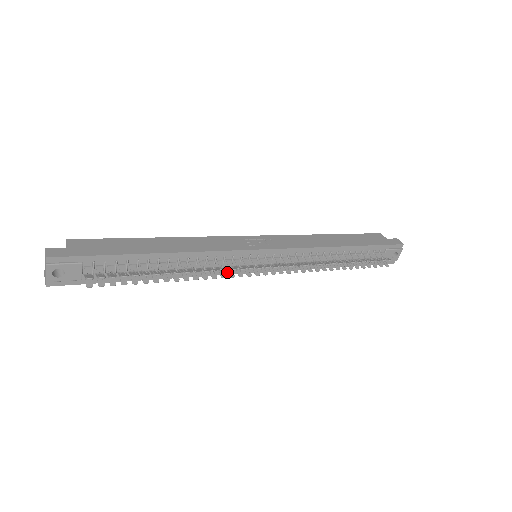
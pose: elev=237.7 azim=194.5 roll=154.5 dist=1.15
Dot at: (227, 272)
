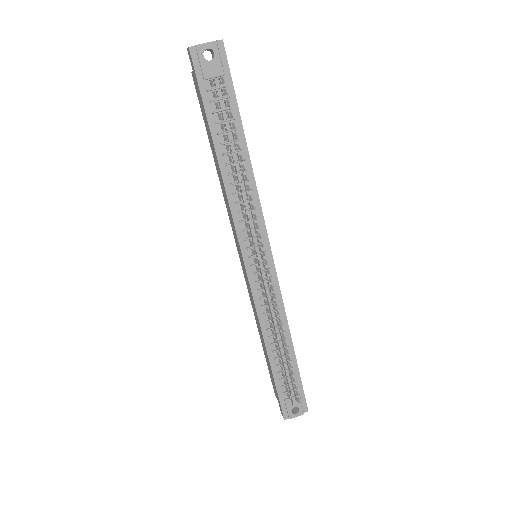
Dot at: (239, 230)
